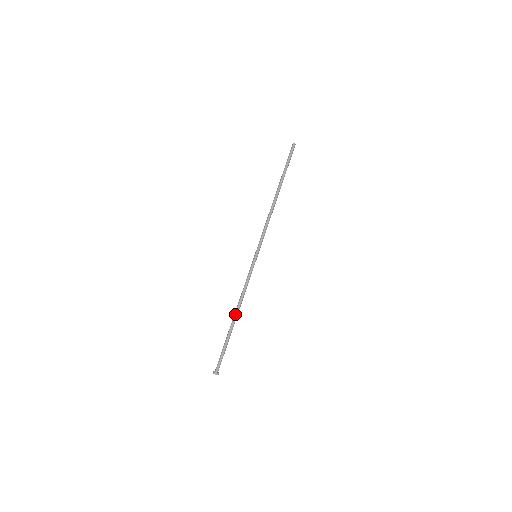
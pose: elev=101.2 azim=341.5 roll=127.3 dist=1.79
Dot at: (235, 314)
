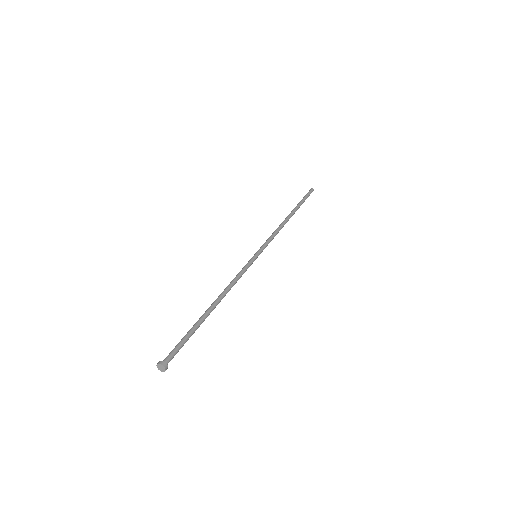
Dot at: (216, 302)
